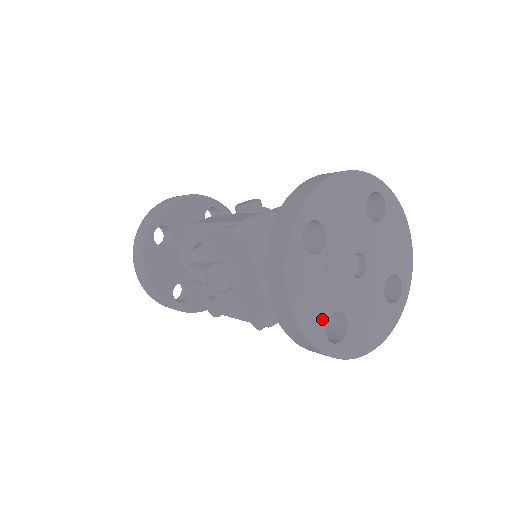
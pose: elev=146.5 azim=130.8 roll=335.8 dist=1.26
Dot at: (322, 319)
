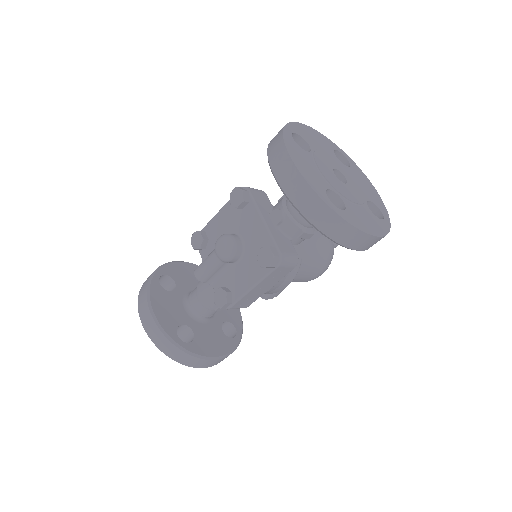
Dot at: (321, 186)
